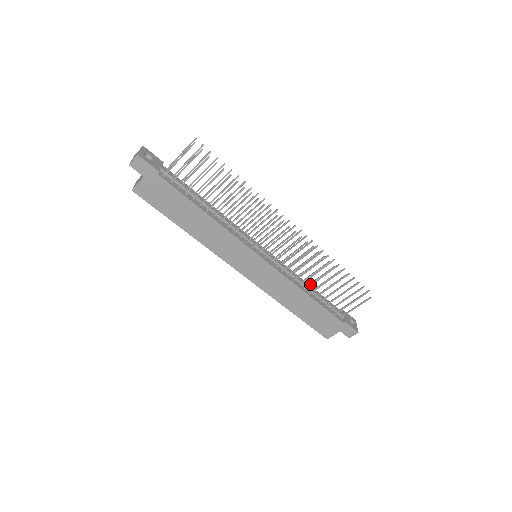
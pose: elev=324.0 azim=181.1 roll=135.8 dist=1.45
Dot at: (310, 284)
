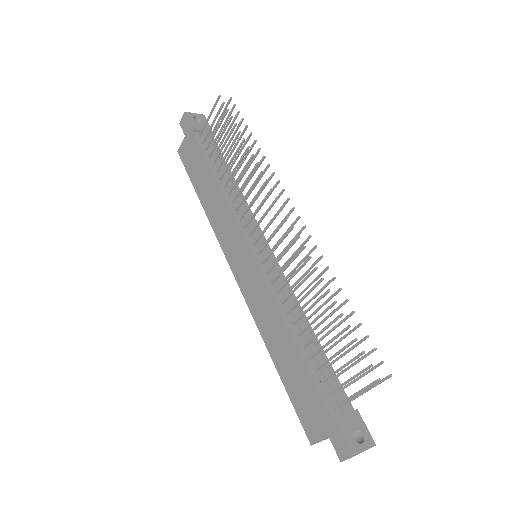
Dot at: (299, 317)
